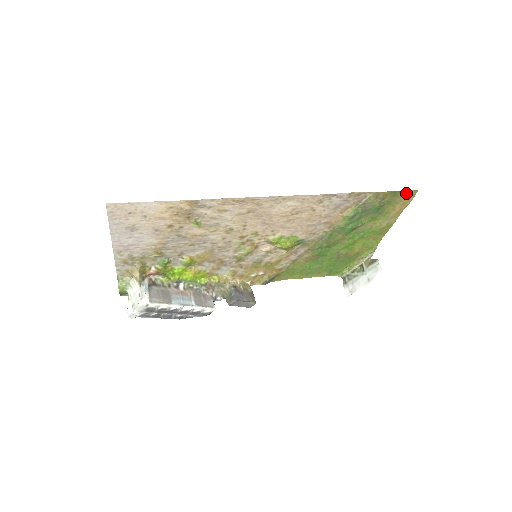
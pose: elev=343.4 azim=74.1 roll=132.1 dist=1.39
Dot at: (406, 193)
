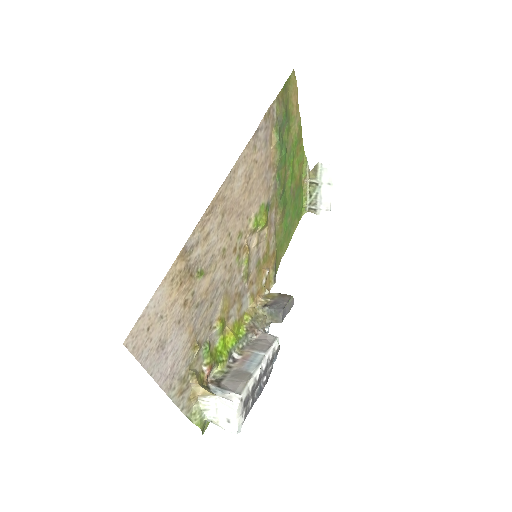
Dot at: (290, 80)
